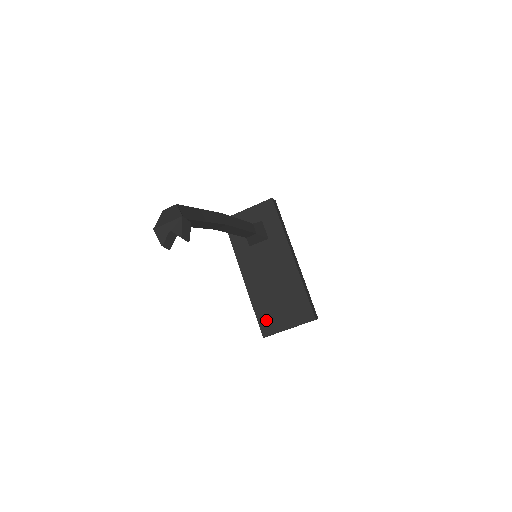
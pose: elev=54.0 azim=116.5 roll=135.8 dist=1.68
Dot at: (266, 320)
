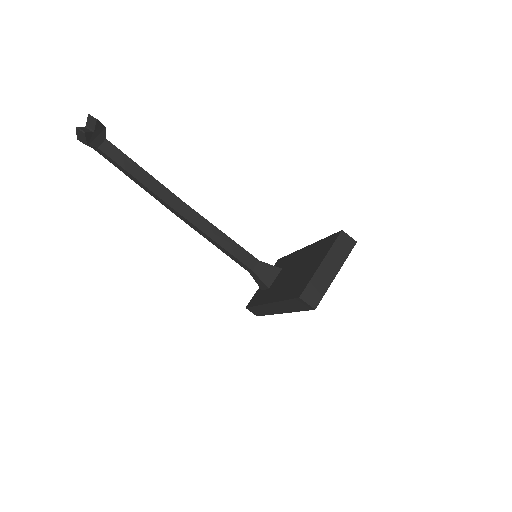
Dot at: (297, 288)
